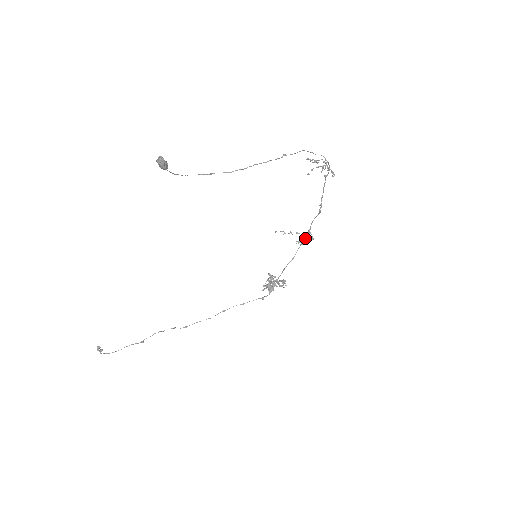
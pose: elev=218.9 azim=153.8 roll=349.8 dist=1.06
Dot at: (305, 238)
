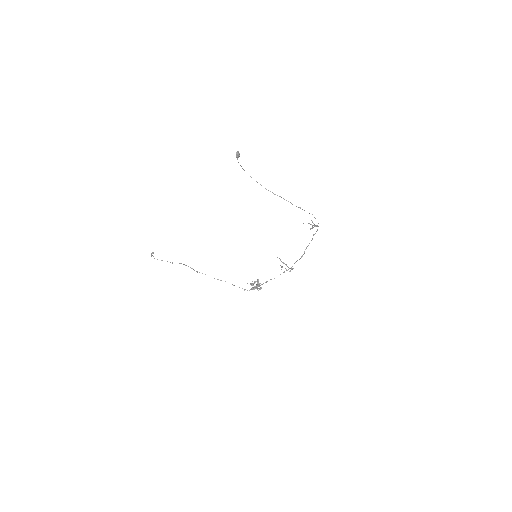
Dot at: occluded
